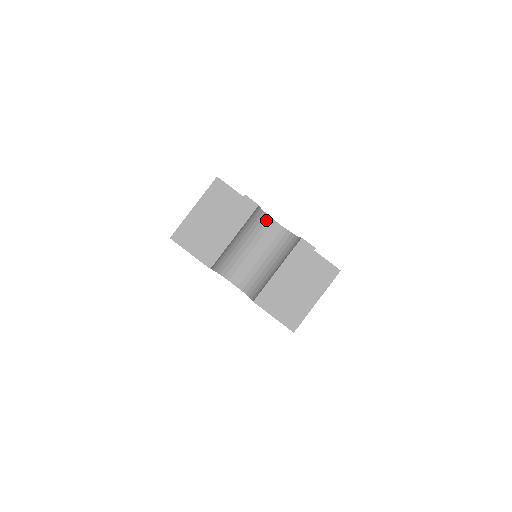
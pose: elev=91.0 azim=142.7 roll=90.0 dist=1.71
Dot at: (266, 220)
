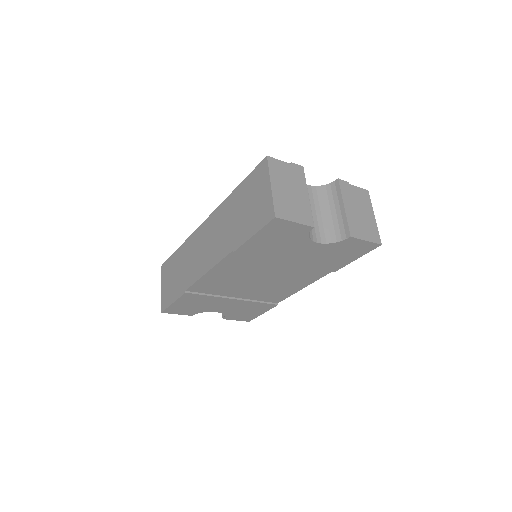
Dot at: occluded
